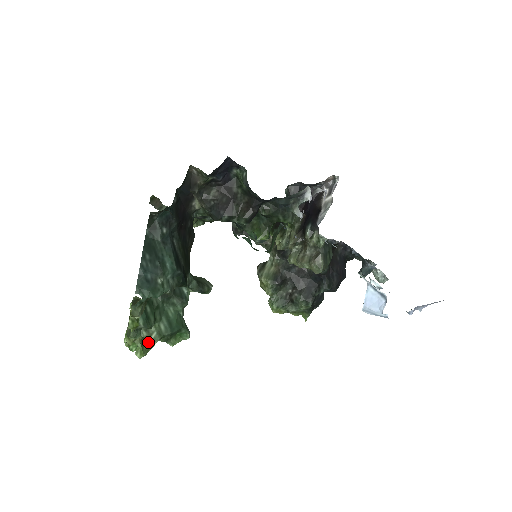
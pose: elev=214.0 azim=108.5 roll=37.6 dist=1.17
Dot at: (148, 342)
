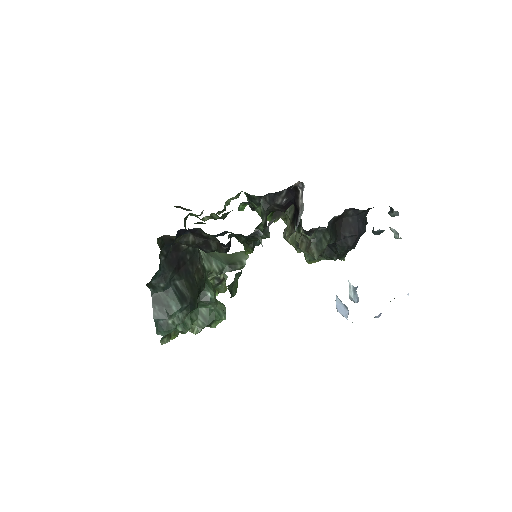
Dot at: occluded
